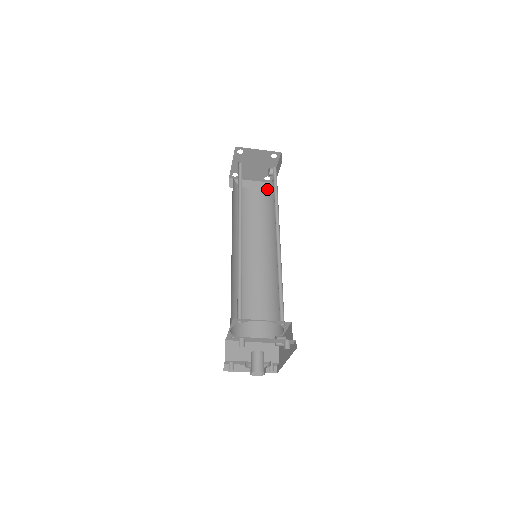
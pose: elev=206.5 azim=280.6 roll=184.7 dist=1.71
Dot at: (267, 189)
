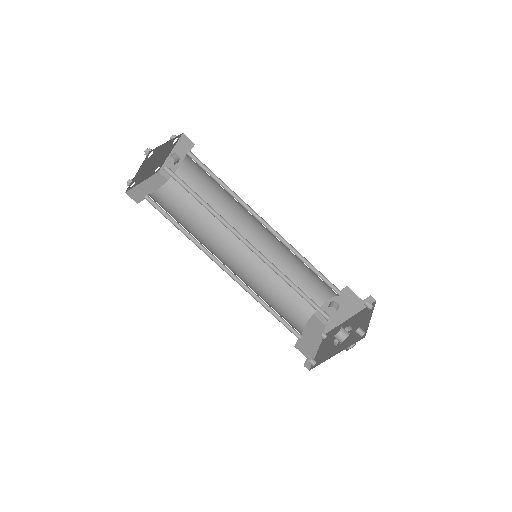
Dot at: (173, 182)
